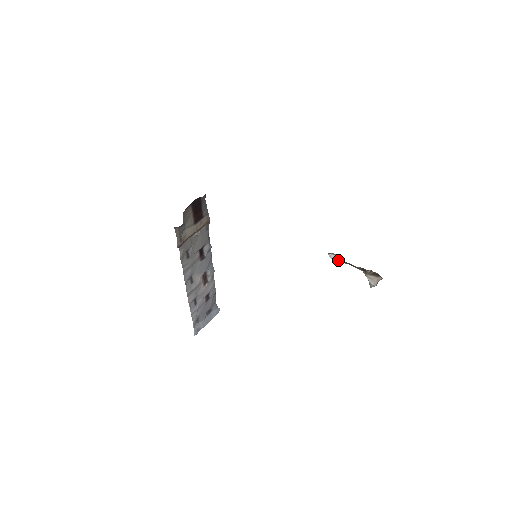
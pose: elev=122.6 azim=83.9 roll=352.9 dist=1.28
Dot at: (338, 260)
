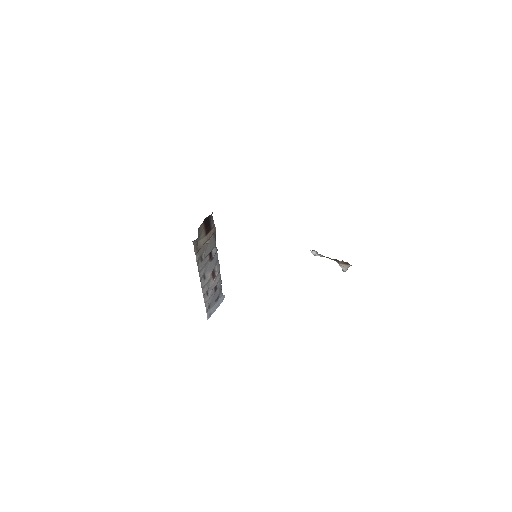
Dot at: (318, 255)
